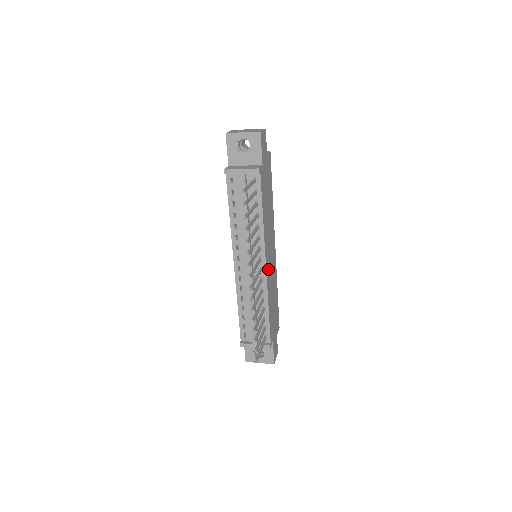
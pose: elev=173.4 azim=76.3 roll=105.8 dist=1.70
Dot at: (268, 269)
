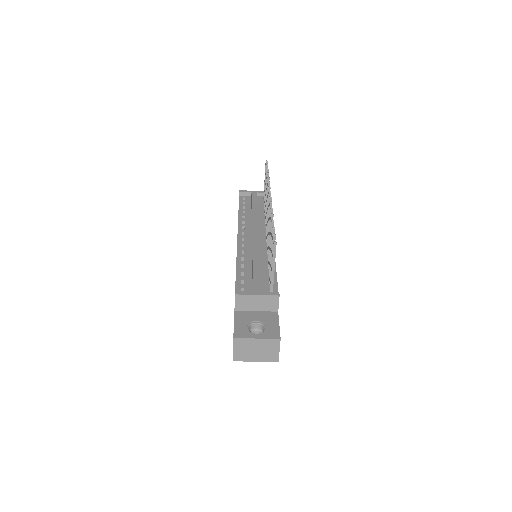
Dot at: occluded
